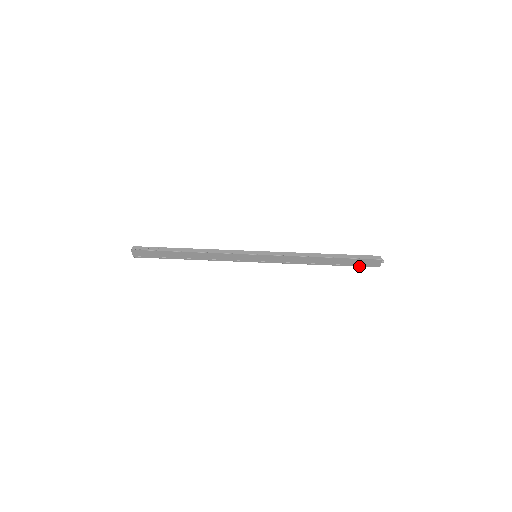
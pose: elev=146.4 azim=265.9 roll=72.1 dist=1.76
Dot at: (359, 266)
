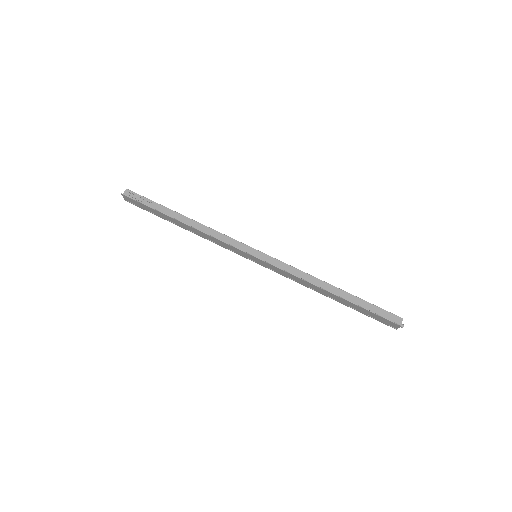
Dot at: (372, 317)
